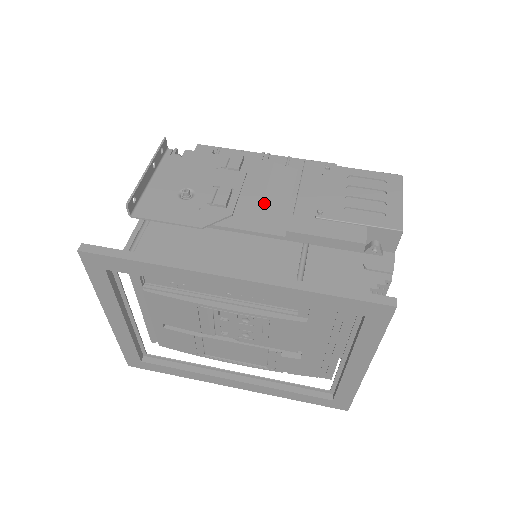
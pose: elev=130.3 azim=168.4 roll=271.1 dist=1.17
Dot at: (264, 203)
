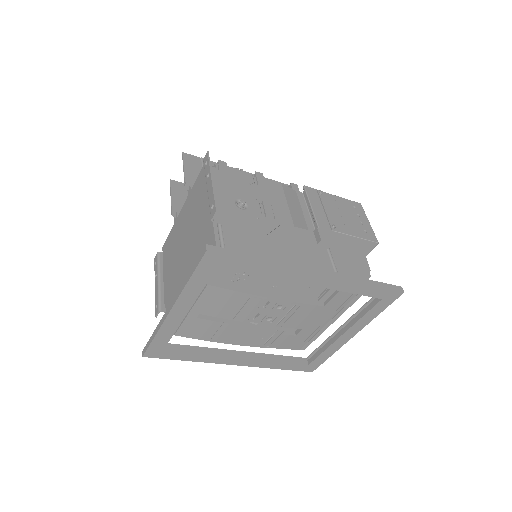
Dot at: (292, 217)
